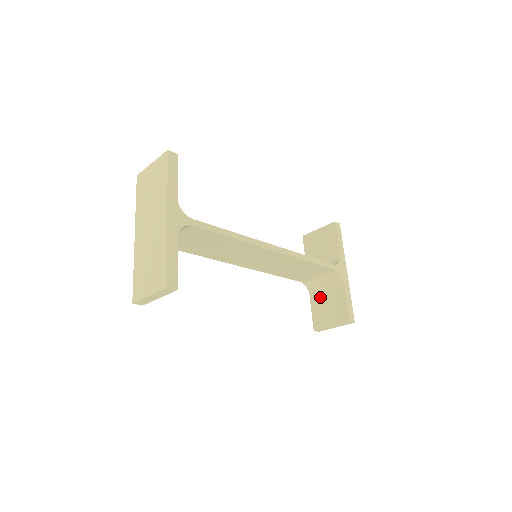
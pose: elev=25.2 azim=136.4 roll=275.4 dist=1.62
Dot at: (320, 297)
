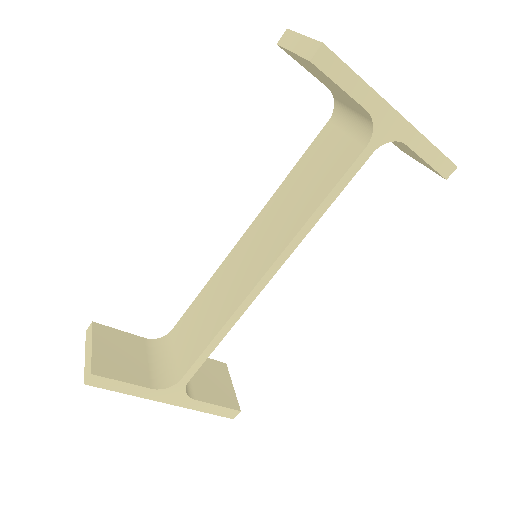
Dot at: occluded
